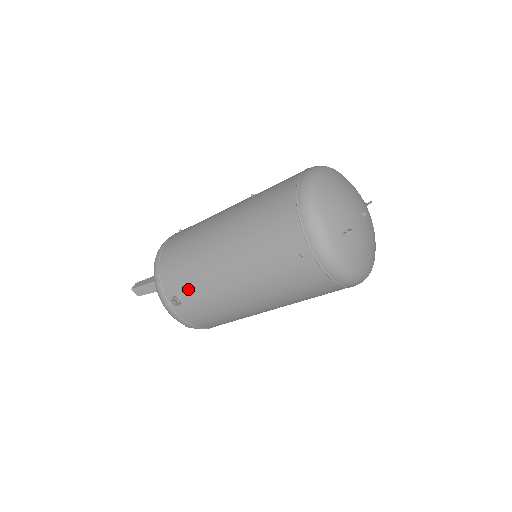
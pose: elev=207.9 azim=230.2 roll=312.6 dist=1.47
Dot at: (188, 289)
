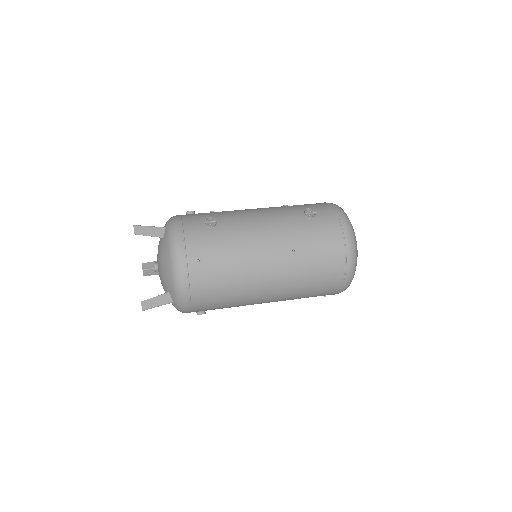
Dot at: occluded
